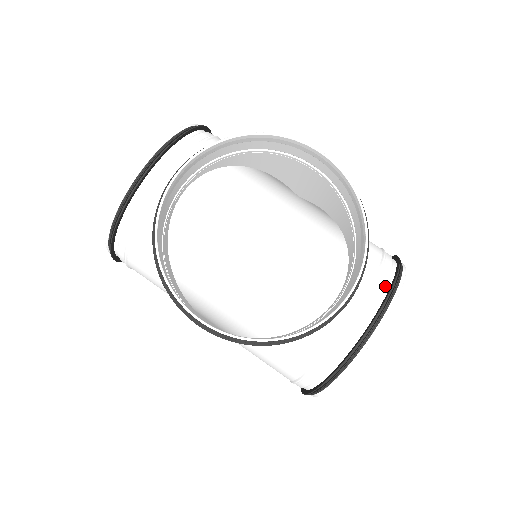
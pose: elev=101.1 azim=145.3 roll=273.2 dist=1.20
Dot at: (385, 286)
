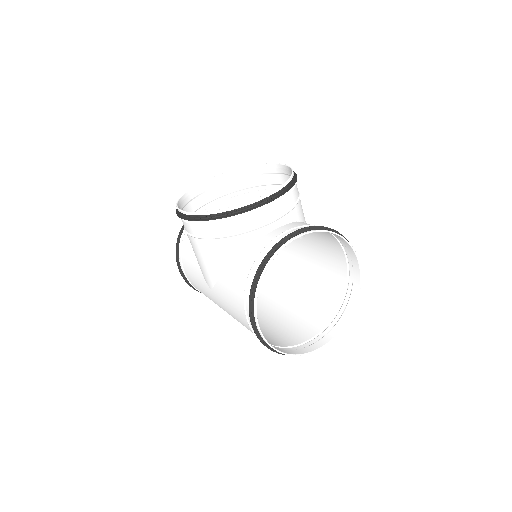
Dot at: occluded
